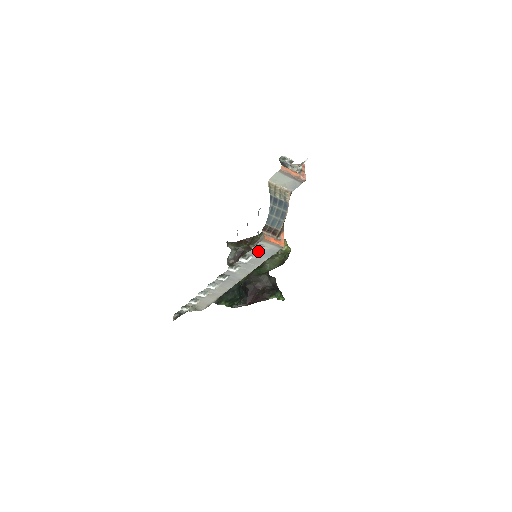
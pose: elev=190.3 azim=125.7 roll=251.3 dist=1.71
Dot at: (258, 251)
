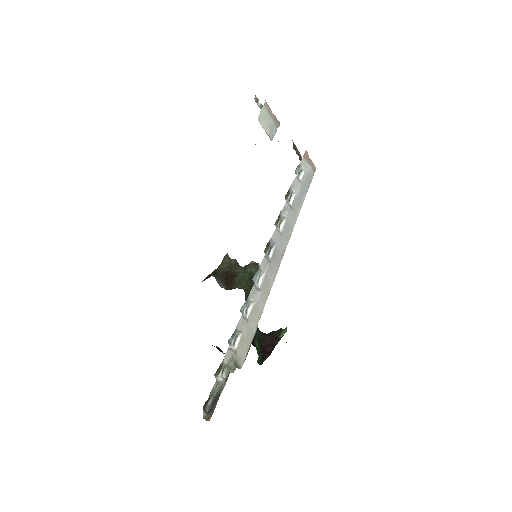
Dot at: (300, 179)
